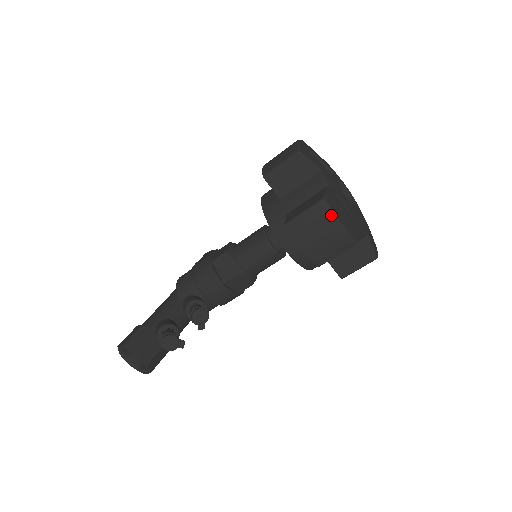
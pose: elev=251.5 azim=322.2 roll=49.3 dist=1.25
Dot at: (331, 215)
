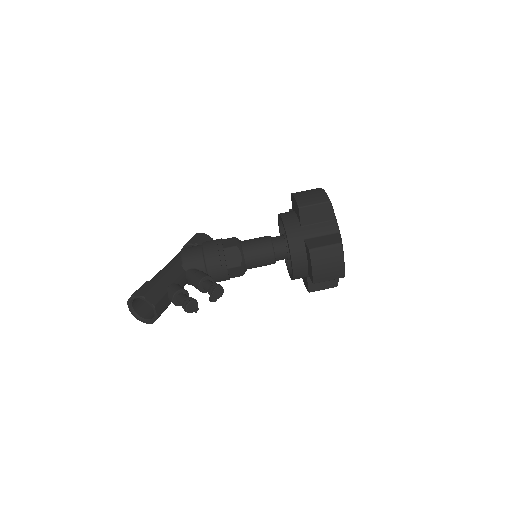
Dot at: (342, 255)
